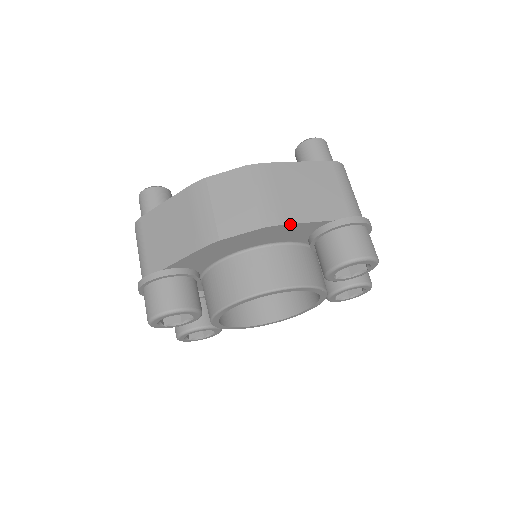
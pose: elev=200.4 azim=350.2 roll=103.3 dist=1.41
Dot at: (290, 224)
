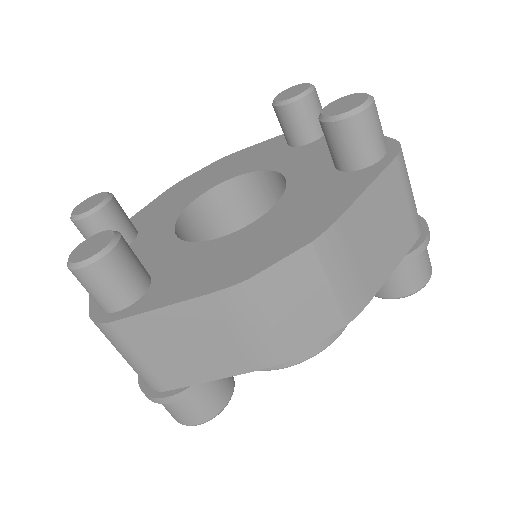
Dot at: (371, 298)
